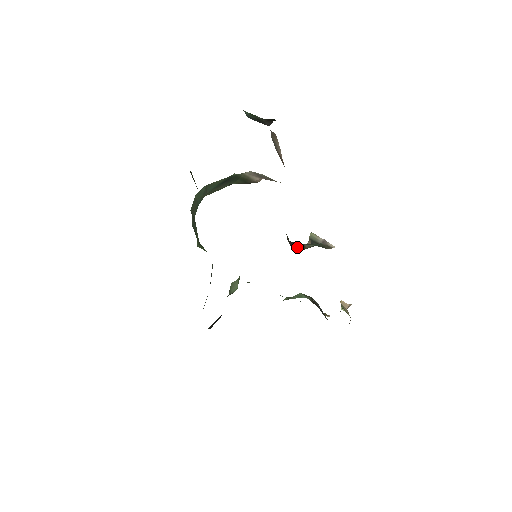
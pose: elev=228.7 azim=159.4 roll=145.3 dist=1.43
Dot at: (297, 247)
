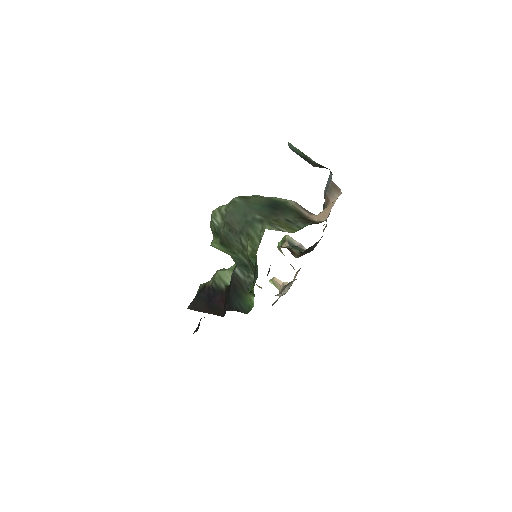
Dot at: (291, 253)
